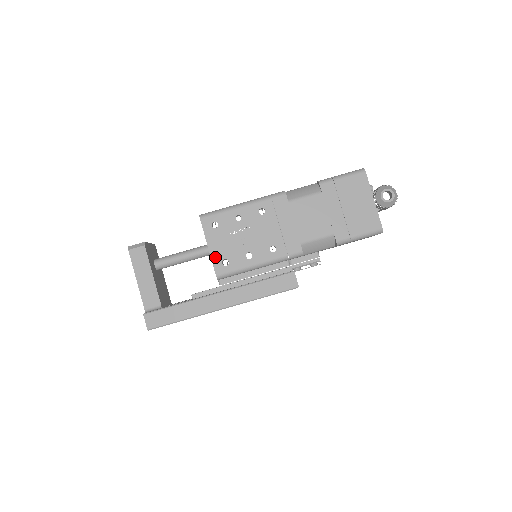
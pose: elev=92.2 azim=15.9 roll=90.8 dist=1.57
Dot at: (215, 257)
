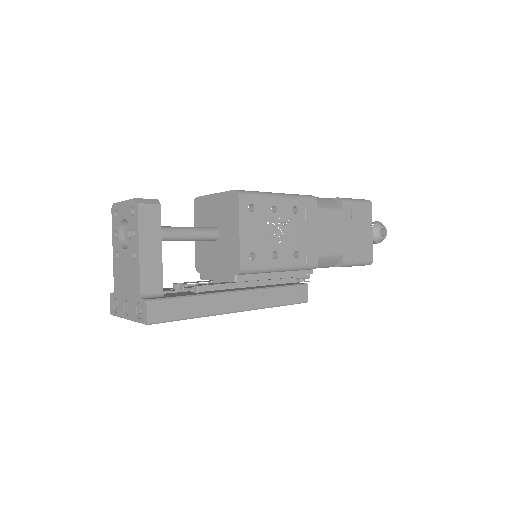
Dot at: (244, 246)
